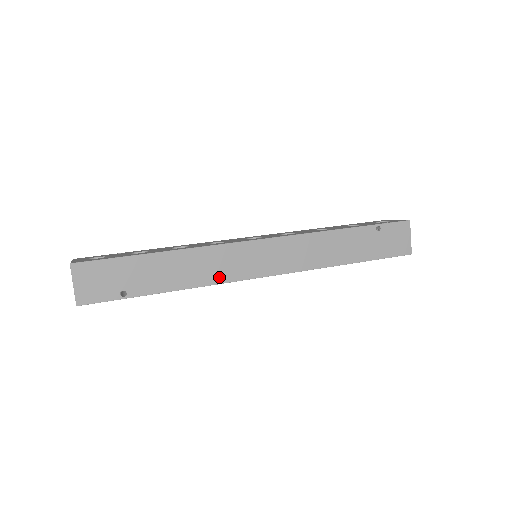
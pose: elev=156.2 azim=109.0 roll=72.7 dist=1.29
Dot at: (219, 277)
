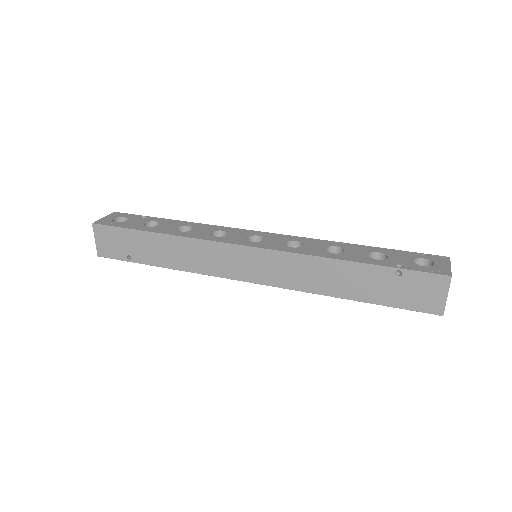
Dot at: (206, 269)
